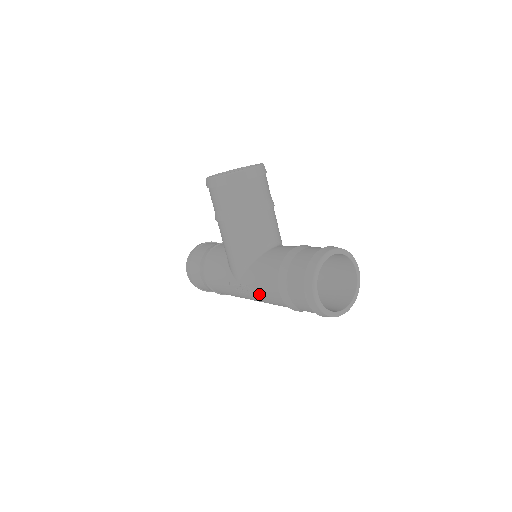
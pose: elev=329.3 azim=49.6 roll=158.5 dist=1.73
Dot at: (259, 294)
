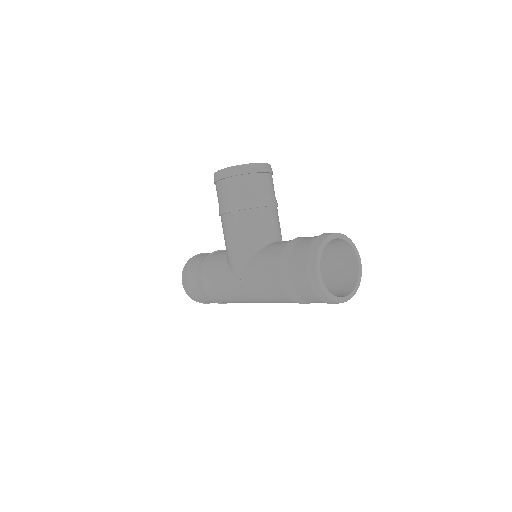
Dot at: (258, 287)
